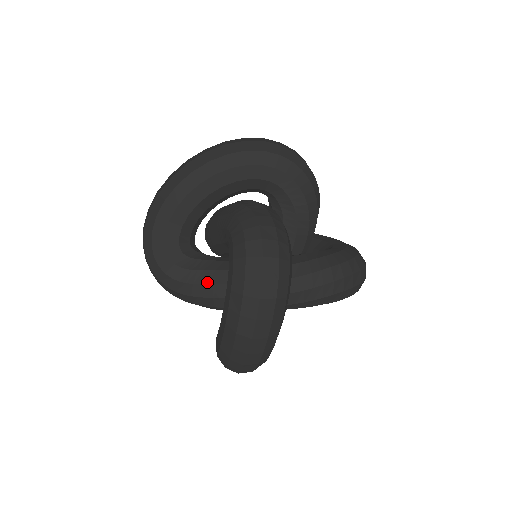
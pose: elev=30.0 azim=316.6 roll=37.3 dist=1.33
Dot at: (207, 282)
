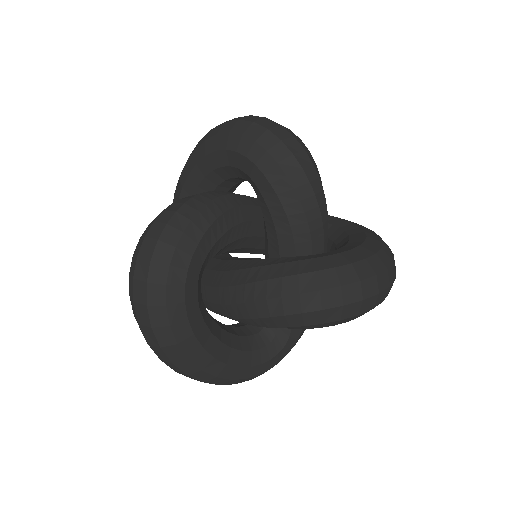
Dot at: occluded
